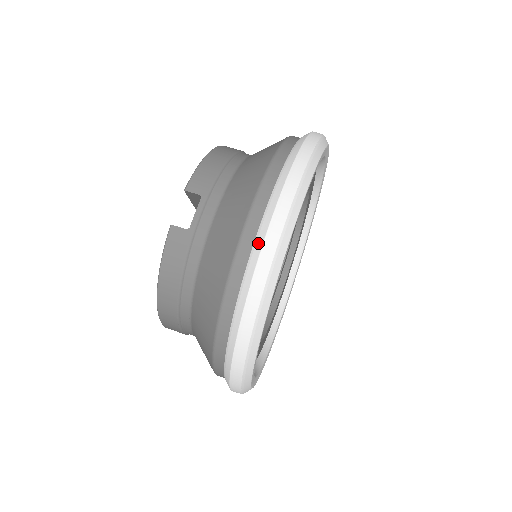
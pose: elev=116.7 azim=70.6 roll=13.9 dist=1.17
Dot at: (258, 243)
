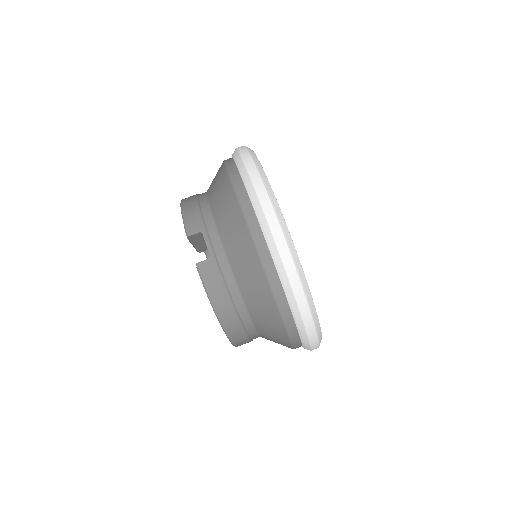
Dot at: (265, 227)
